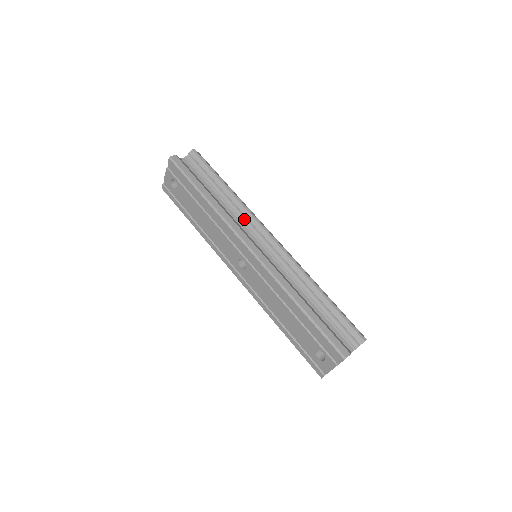
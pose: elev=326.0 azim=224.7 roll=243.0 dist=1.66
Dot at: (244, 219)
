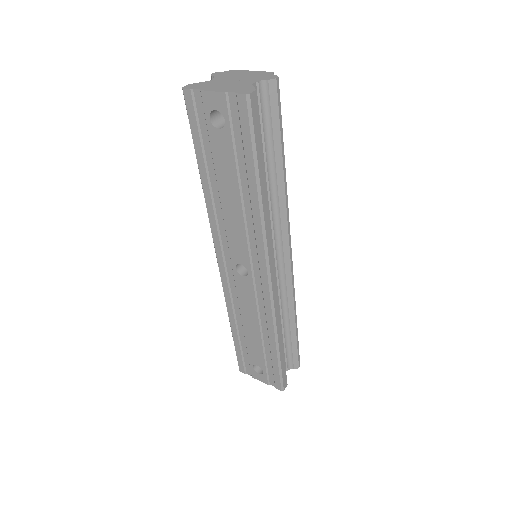
Dot at: (276, 220)
